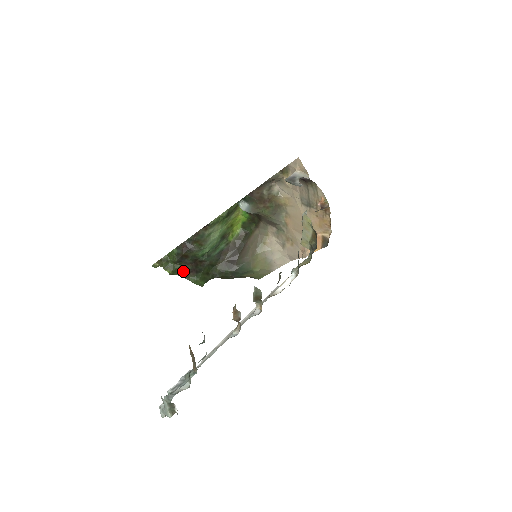
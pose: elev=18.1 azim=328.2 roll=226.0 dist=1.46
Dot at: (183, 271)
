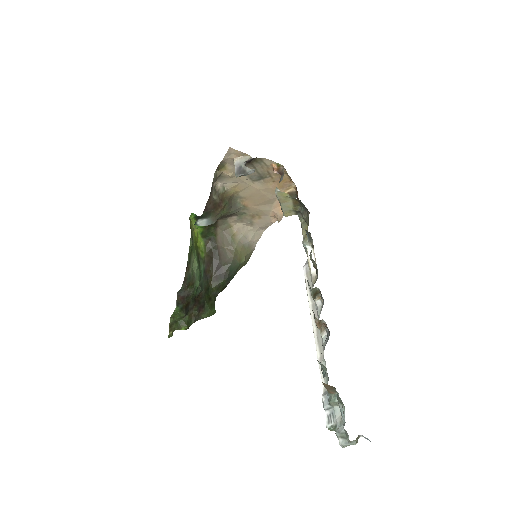
Dot at: (193, 317)
